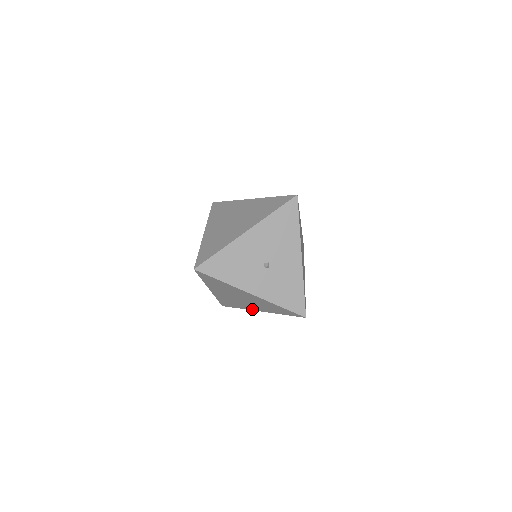
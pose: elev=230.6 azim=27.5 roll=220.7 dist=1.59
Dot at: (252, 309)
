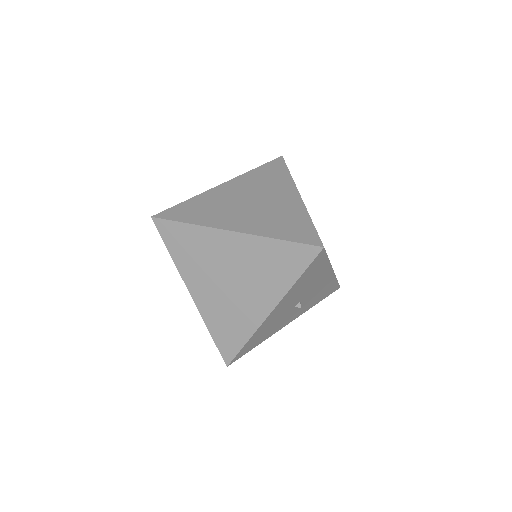
Dot at: occluded
